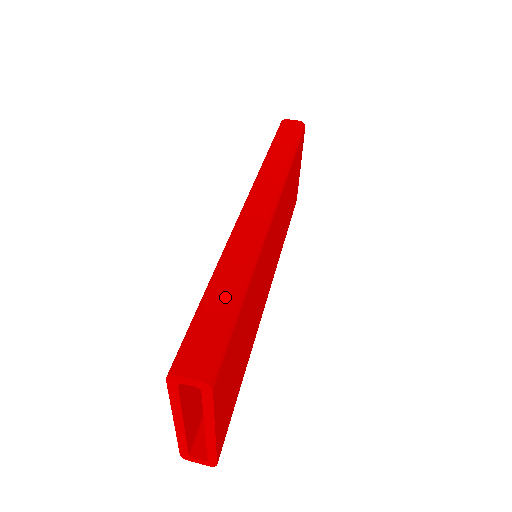
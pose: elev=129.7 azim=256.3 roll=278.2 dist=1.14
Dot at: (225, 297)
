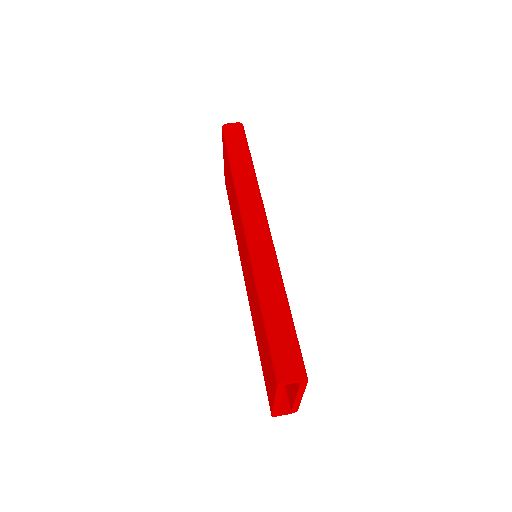
Dot at: (280, 314)
